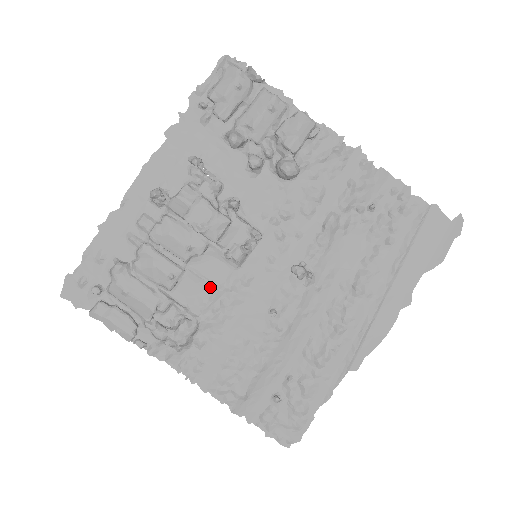
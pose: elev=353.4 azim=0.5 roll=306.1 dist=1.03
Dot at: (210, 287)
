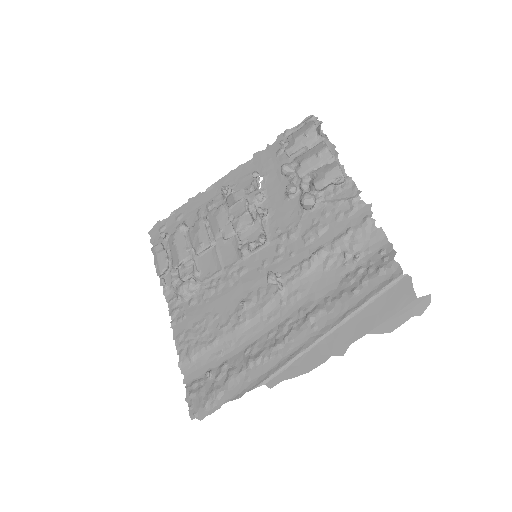
Dot at: (219, 265)
